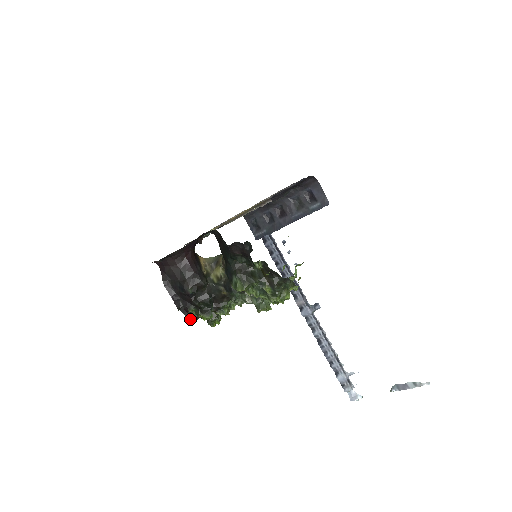
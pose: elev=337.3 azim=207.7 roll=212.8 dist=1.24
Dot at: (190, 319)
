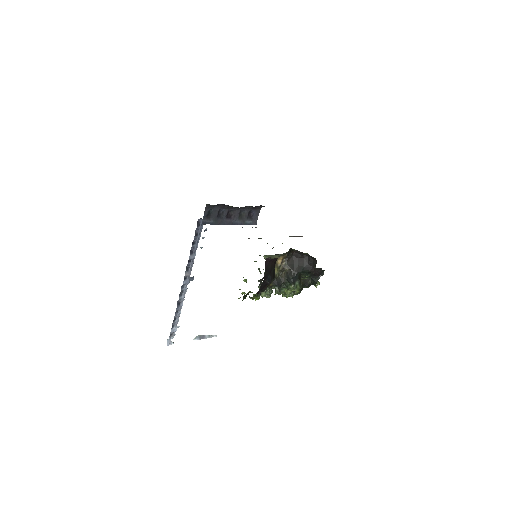
Dot at: occluded
